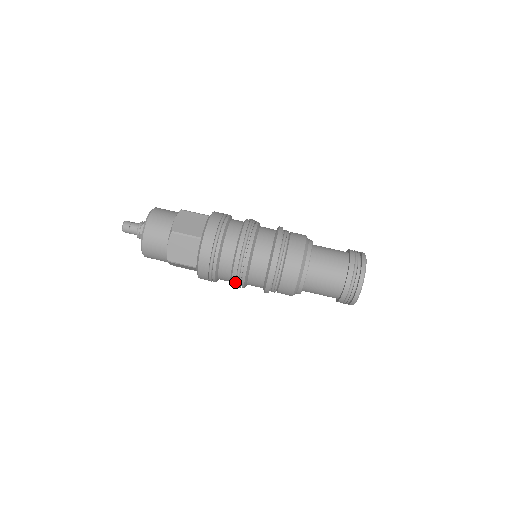
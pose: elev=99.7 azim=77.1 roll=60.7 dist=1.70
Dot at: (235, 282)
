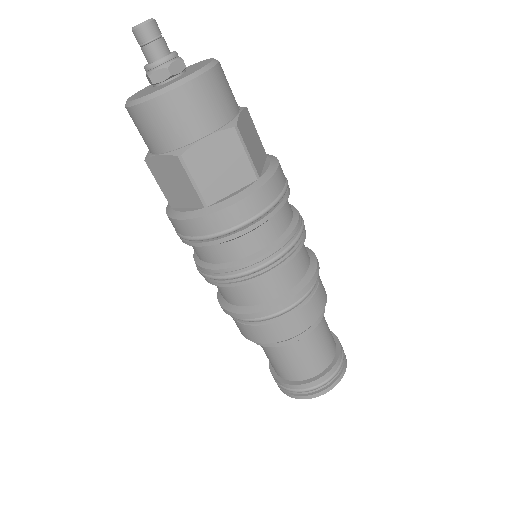
Dot at: (229, 273)
